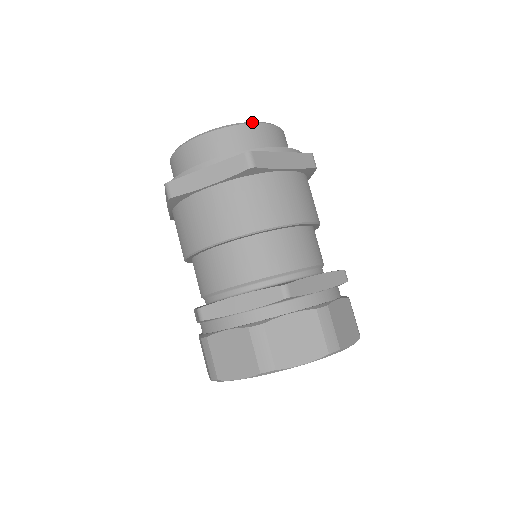
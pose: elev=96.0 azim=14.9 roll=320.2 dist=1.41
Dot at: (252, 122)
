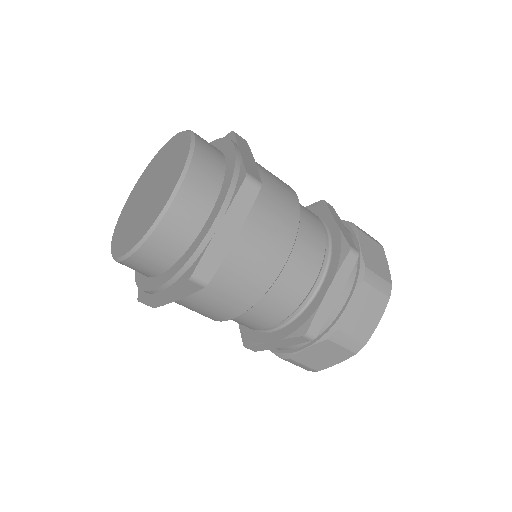
Dot at: (119, 259)
